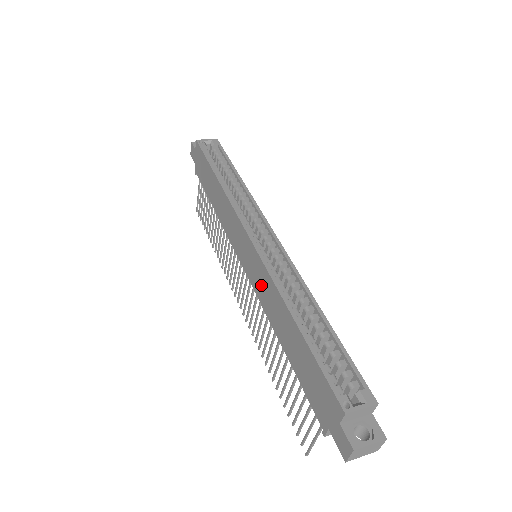
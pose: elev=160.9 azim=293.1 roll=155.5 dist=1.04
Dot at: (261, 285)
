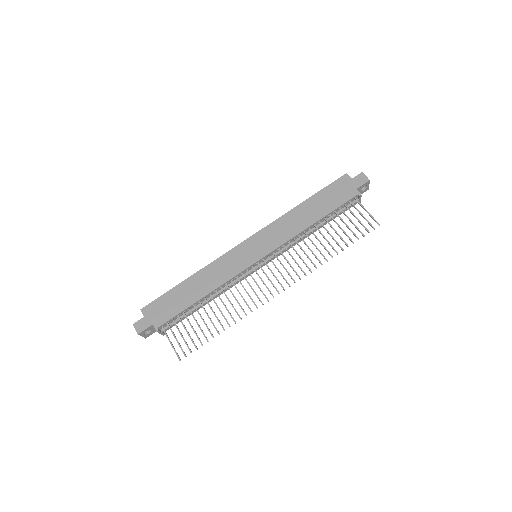
Dot at: (277, 235)
